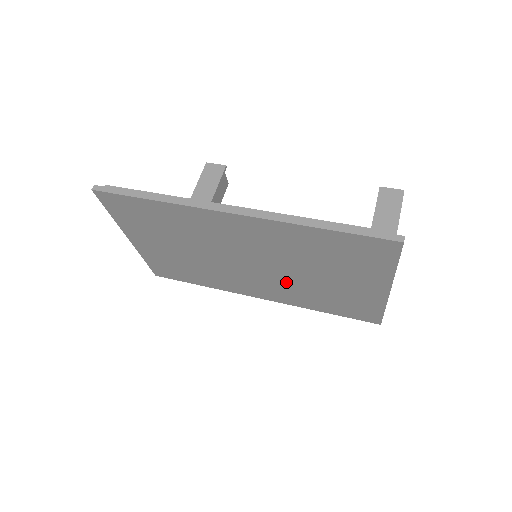
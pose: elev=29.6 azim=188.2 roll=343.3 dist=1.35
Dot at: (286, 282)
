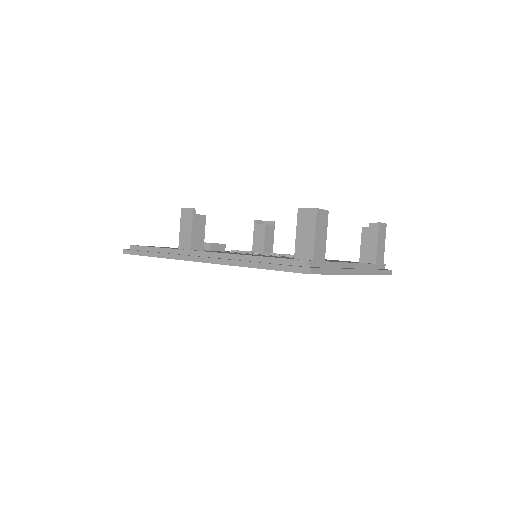
Dot at: occluded
